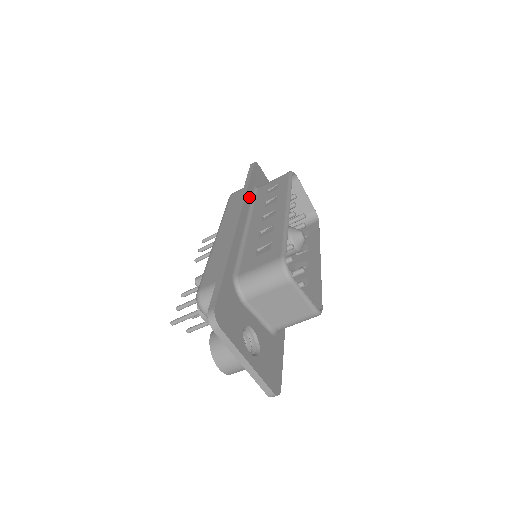
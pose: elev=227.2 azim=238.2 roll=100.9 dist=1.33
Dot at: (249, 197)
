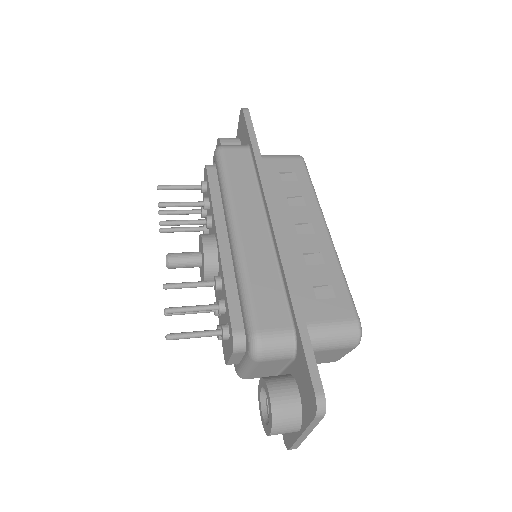
Dot at: occluded
